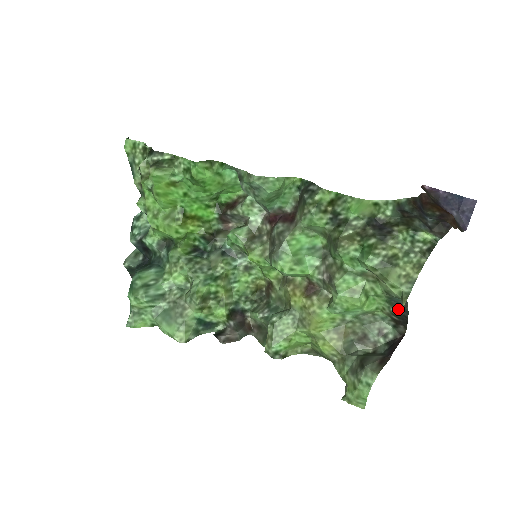
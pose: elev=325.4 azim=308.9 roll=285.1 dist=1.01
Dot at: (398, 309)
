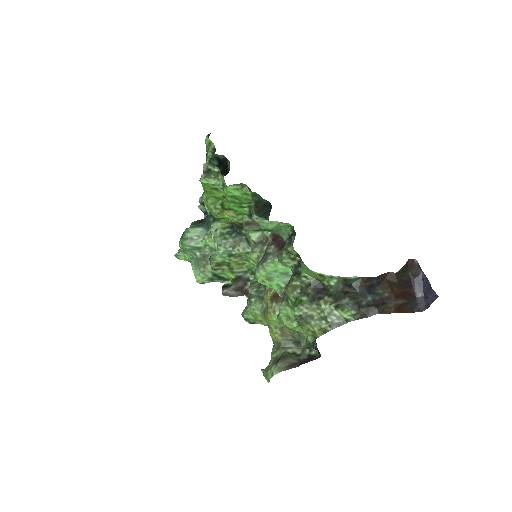
Dot at: occluded
